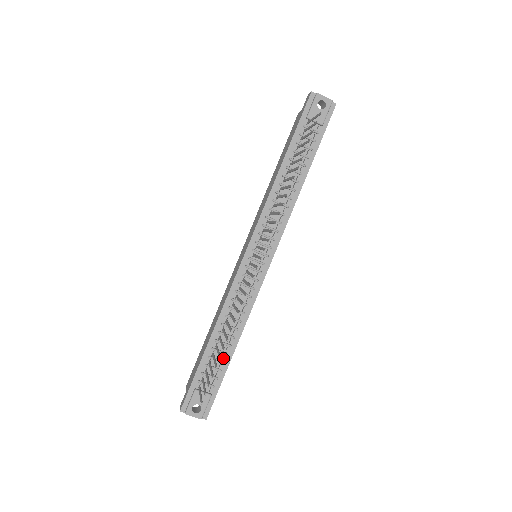
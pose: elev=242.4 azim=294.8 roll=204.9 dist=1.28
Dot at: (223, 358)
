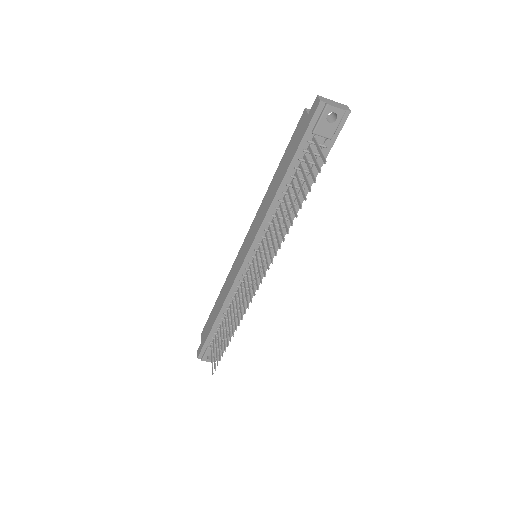
Dot at: occluded
